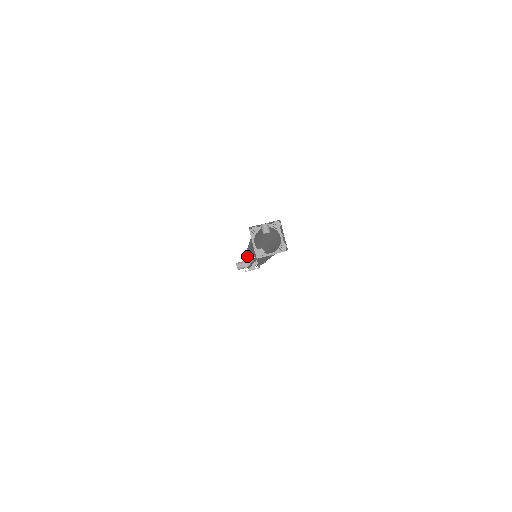
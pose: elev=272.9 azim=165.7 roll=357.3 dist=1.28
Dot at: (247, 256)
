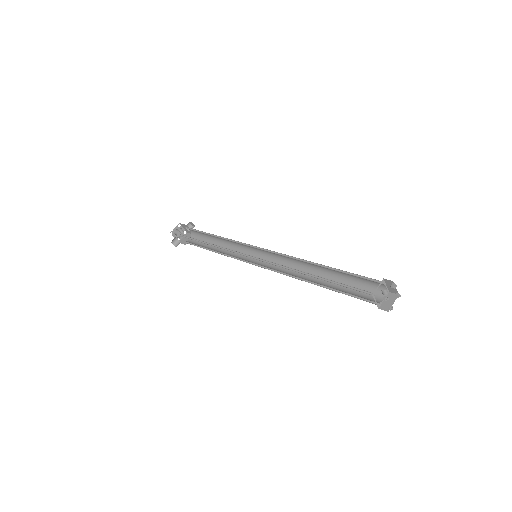
Dot at: occluded
